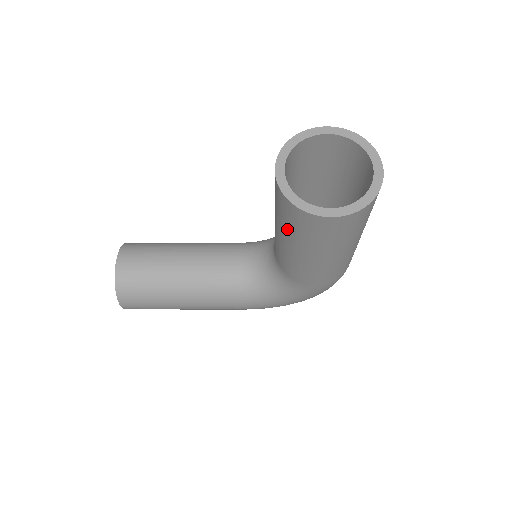
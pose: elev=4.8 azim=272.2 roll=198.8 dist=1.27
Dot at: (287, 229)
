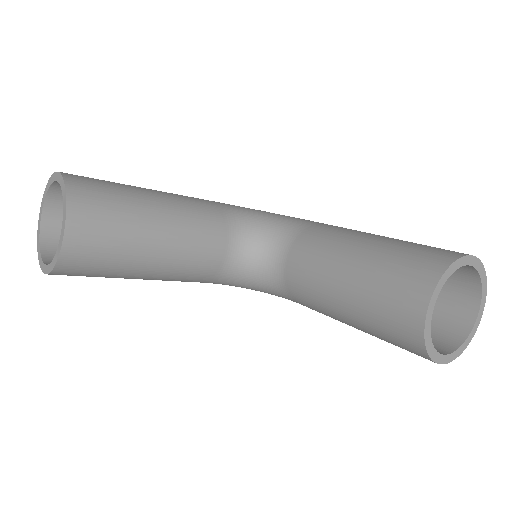
Dot at: (372, 326)
